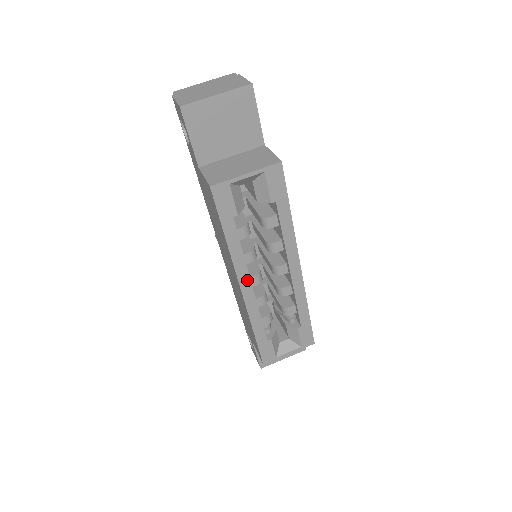
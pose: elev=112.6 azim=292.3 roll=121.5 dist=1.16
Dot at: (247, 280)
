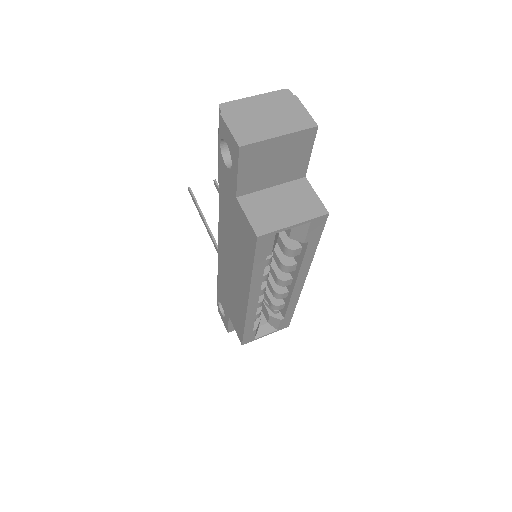
Dot at: (256, 296)
